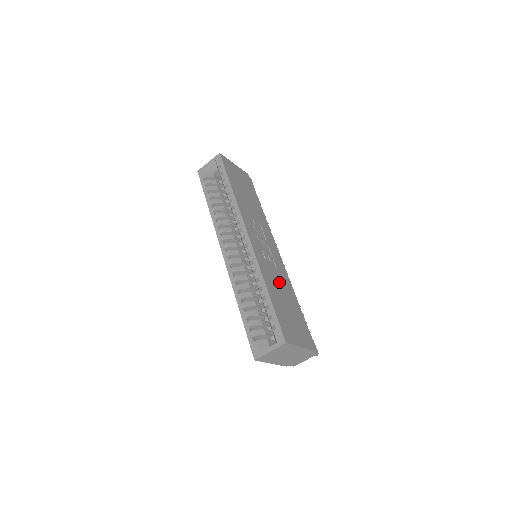
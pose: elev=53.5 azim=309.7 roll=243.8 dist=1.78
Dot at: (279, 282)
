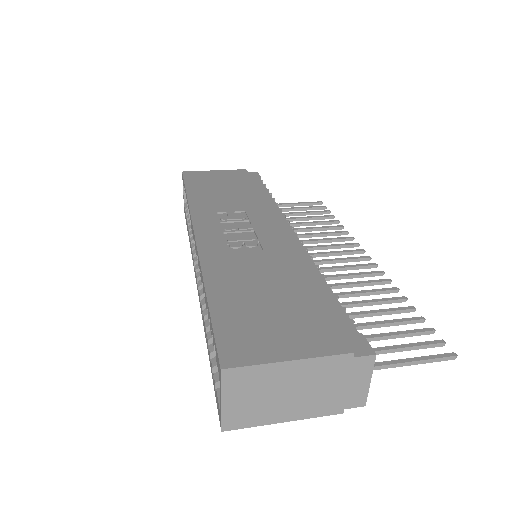
Dot at: (259, 269)
